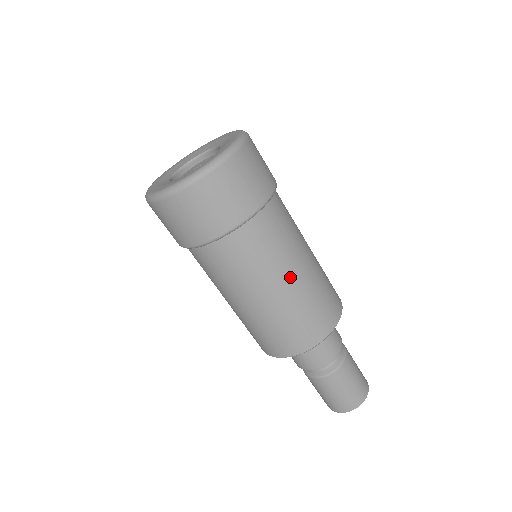
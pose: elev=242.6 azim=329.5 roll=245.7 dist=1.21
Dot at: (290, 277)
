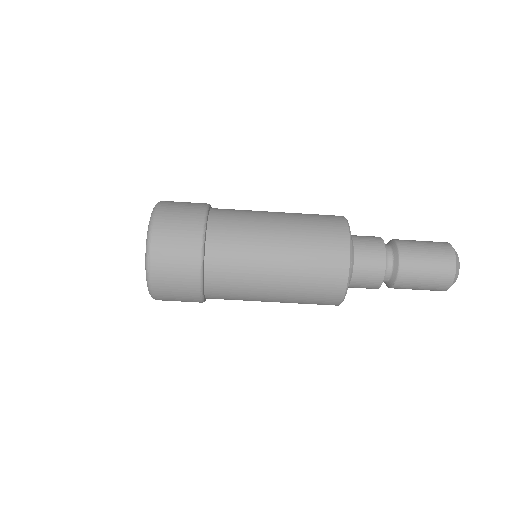
Dot at: (274, 226)
